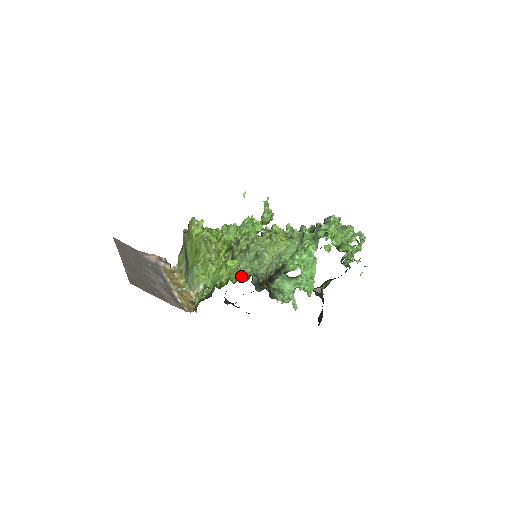
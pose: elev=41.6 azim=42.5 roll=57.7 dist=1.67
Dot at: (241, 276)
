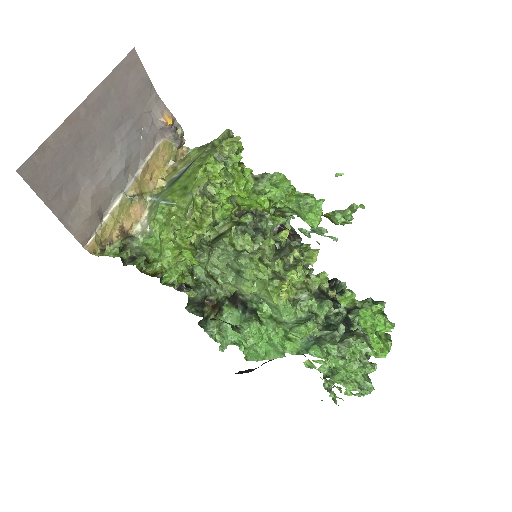
Dot at: (178, 285)
